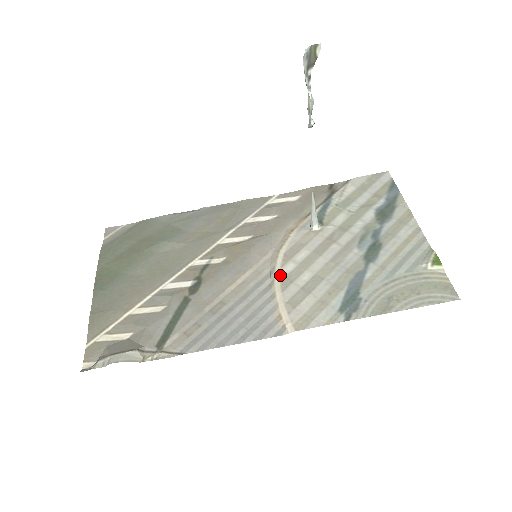
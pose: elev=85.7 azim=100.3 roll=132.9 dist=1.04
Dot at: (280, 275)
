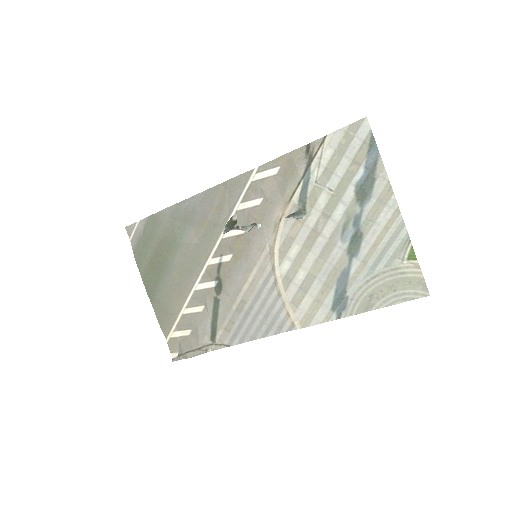
Dot at: (280, 274)
